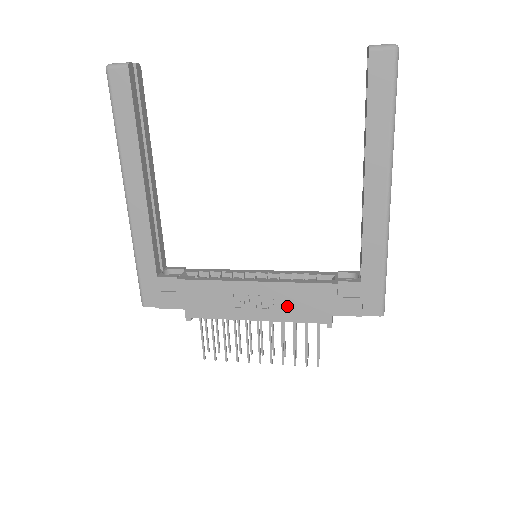
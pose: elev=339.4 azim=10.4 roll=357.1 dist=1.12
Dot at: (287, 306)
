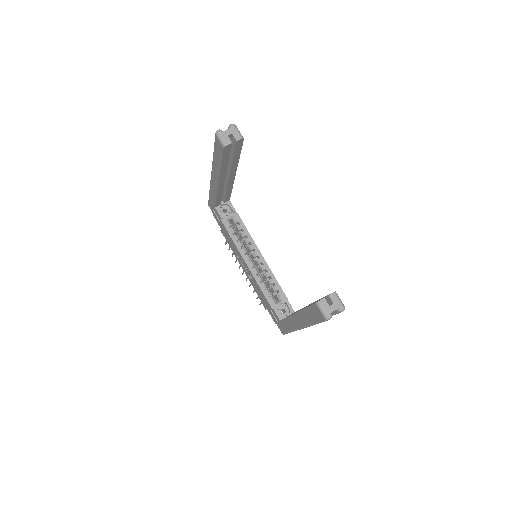
Dot at: (254, 284)
